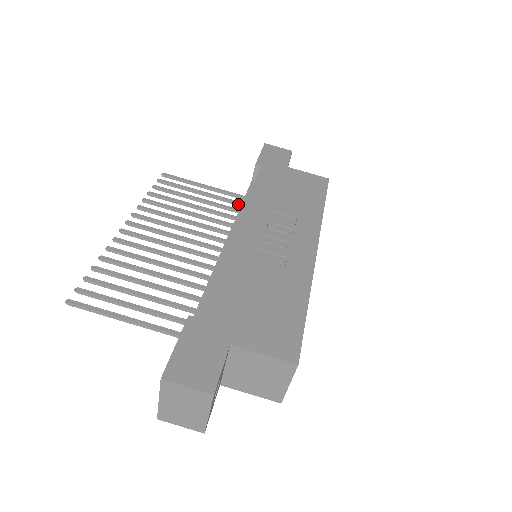
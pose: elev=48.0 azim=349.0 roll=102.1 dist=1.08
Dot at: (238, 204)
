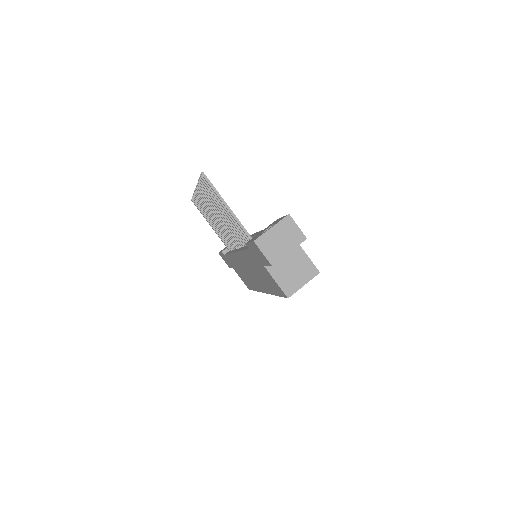
Dot at: occluded
